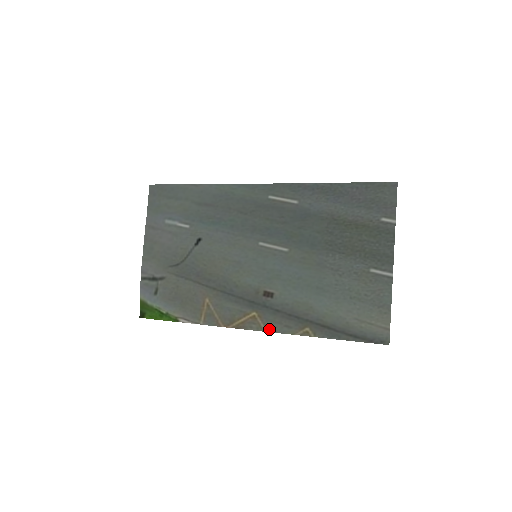
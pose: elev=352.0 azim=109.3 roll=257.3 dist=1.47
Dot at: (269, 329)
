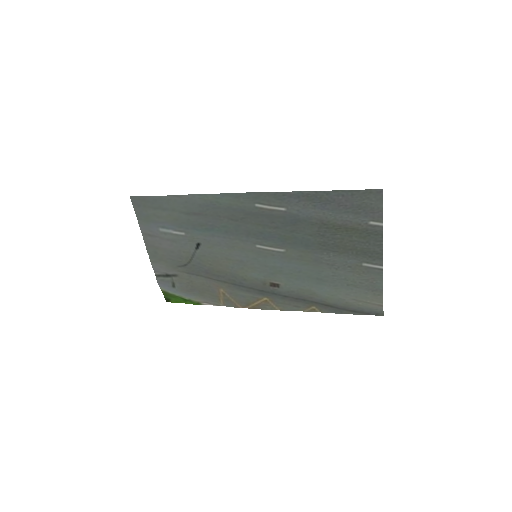
Dot at: (281, 309)
